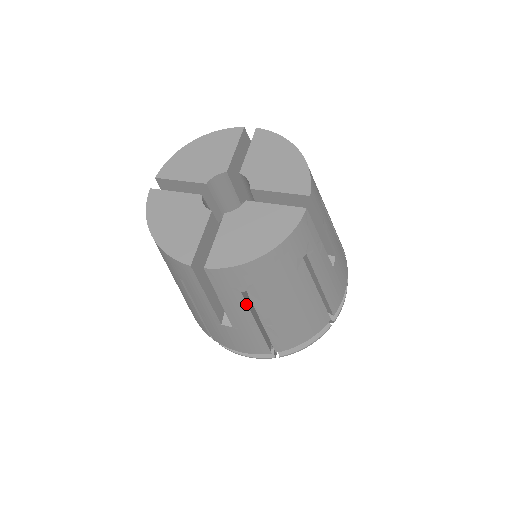
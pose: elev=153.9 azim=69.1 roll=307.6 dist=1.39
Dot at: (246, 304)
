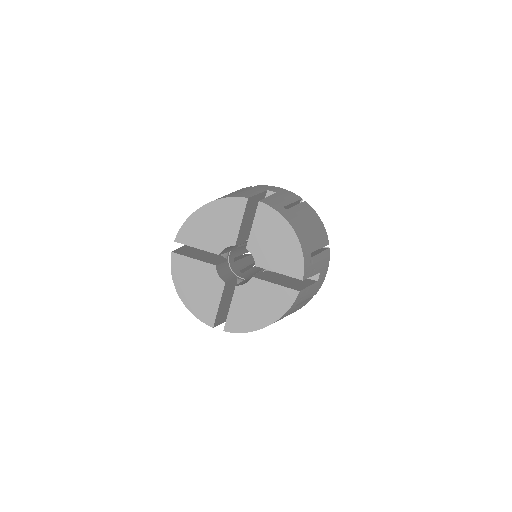
Dot at: occluded
